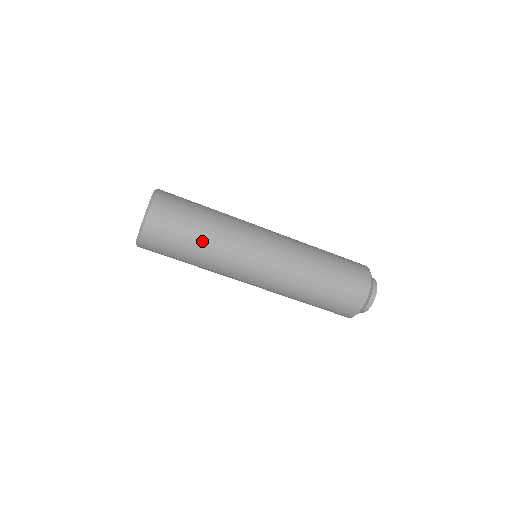
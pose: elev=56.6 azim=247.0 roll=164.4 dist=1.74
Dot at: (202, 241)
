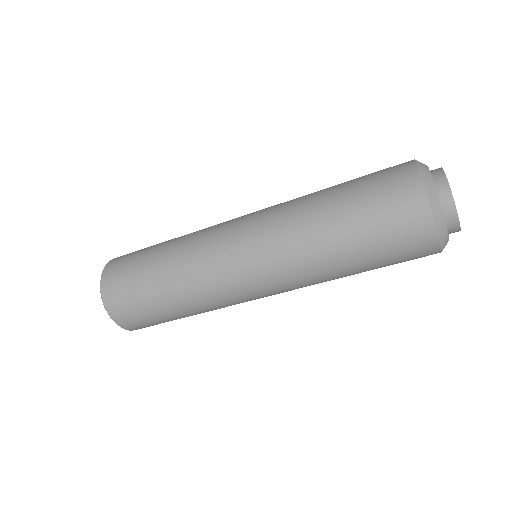
Dot at: (166, 288)
